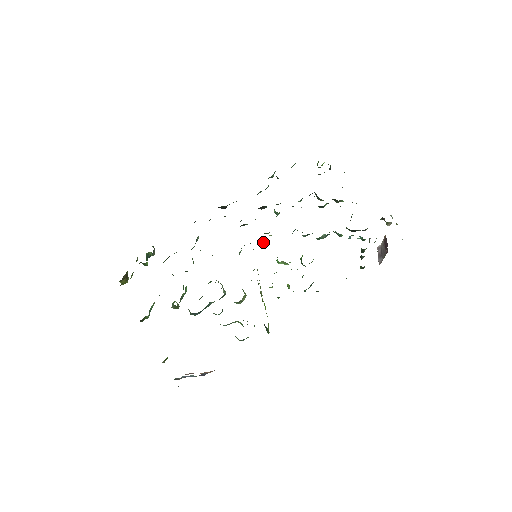
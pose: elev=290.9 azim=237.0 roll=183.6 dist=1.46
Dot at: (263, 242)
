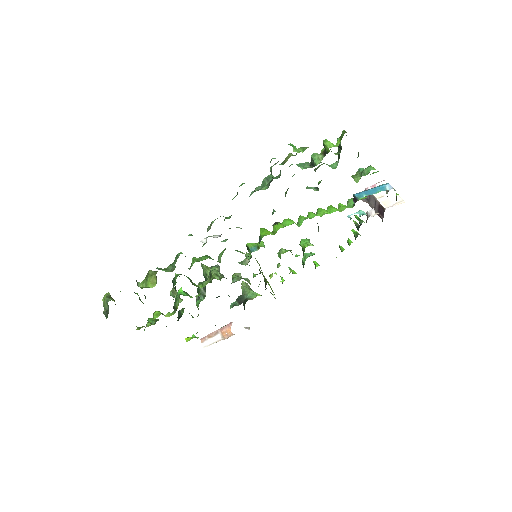
Dot at: (263, 245)
